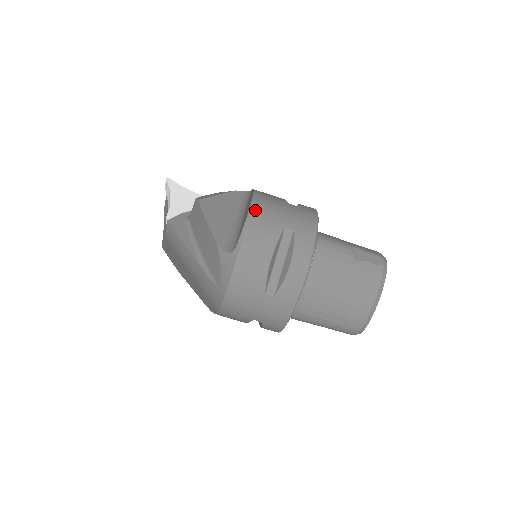
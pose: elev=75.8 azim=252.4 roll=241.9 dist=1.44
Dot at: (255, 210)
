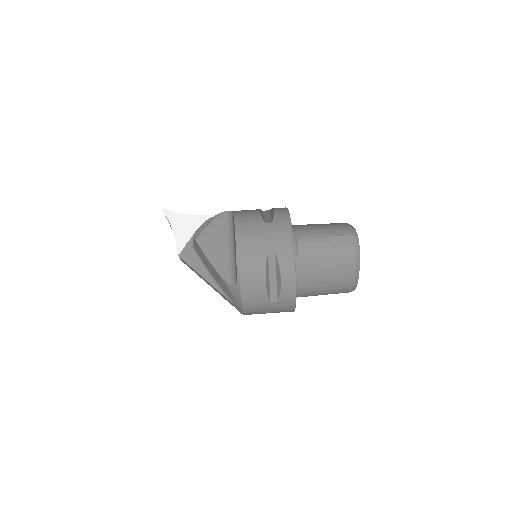
Dot at: (240, 247)
